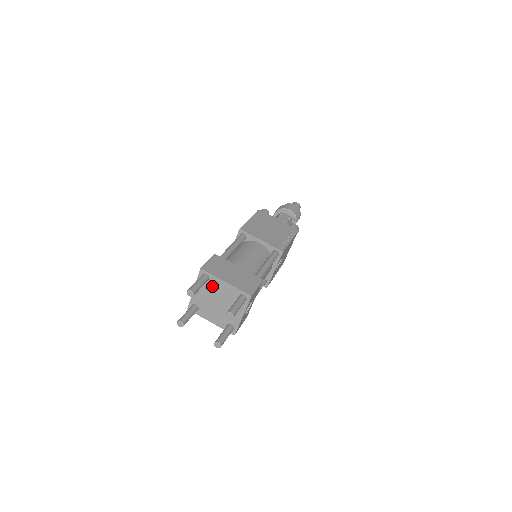
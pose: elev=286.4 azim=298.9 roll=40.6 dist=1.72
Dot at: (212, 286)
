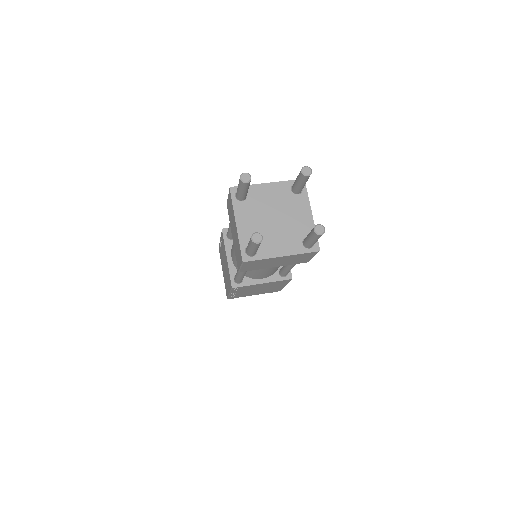
Dot at: (255, 201)
